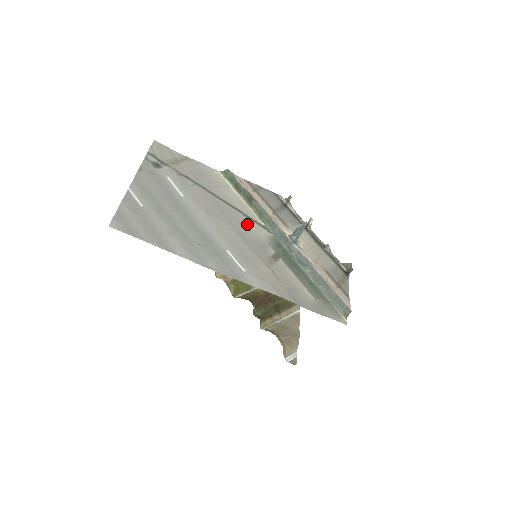
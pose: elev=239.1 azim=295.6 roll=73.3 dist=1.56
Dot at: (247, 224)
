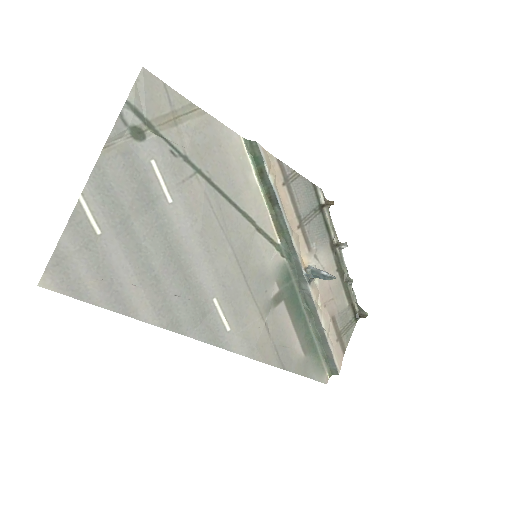
Dot at: (256, 245)
